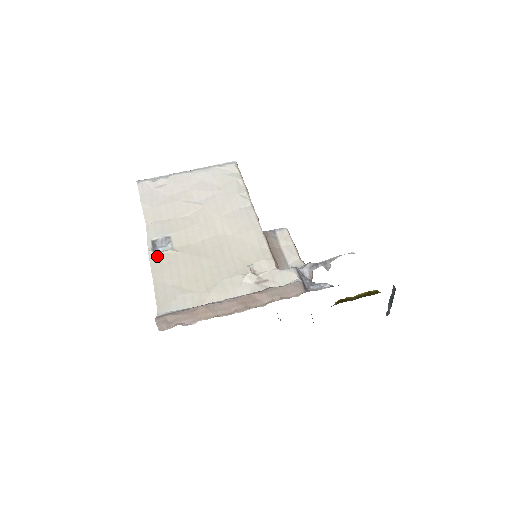
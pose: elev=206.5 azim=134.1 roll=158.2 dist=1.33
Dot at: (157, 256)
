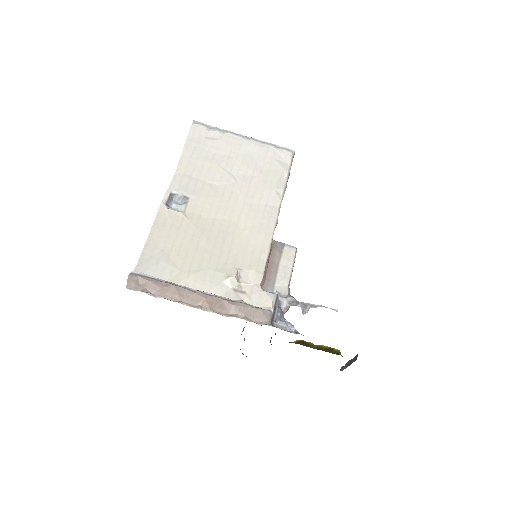
Dot at: (166, 212)
